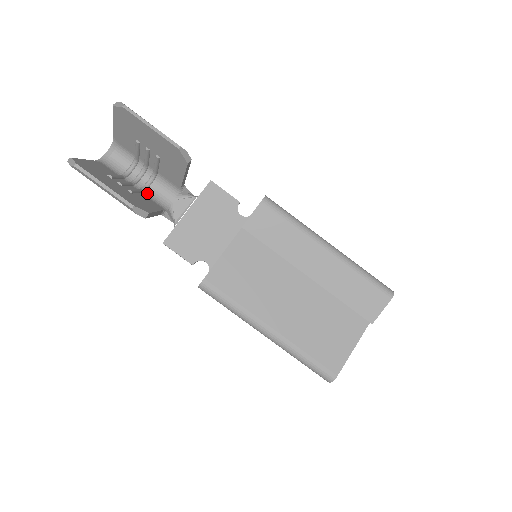
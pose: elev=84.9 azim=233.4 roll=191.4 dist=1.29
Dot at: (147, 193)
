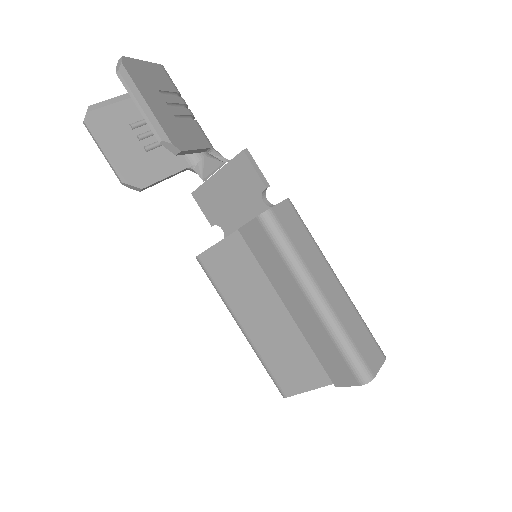
Dot at: occluded
